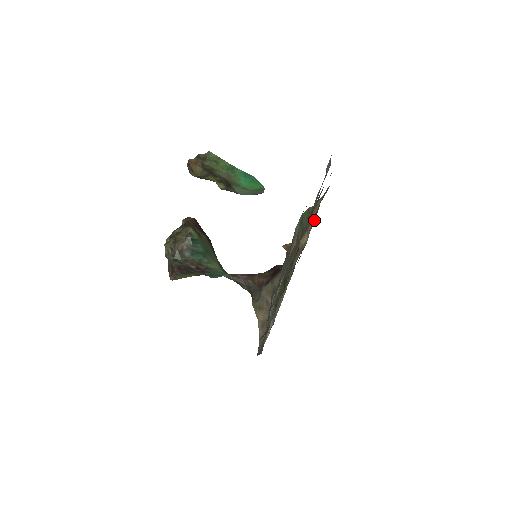
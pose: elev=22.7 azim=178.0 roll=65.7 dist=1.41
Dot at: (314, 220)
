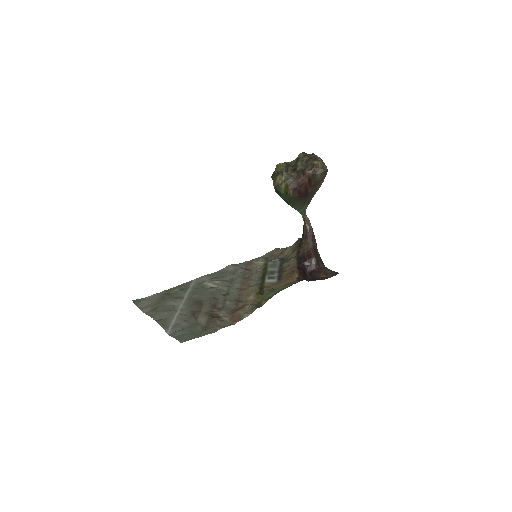
Dot at: (240, 308)
